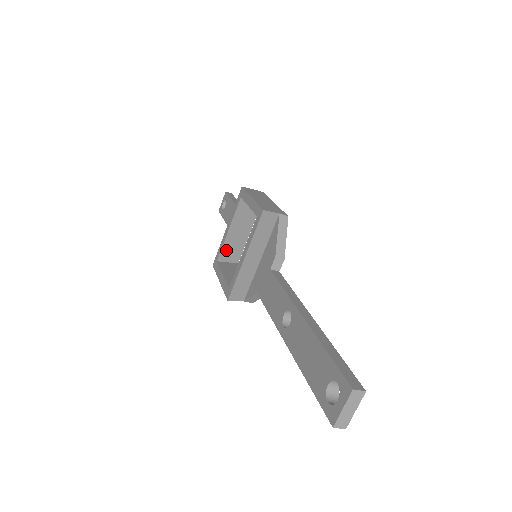
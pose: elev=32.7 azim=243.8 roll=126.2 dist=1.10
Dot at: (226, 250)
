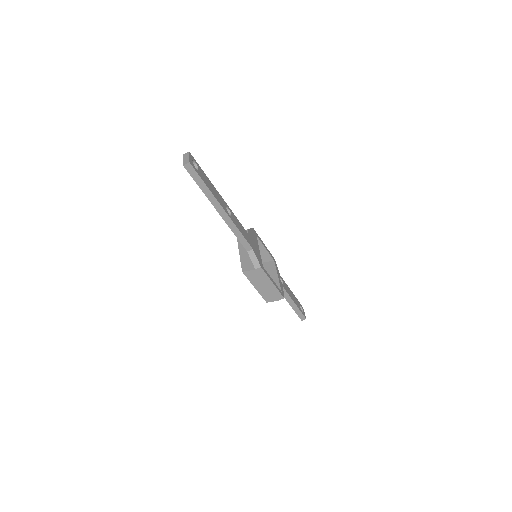
Dot at: occluded
